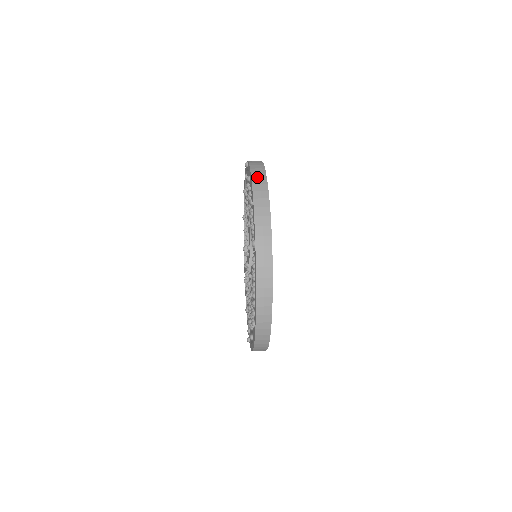
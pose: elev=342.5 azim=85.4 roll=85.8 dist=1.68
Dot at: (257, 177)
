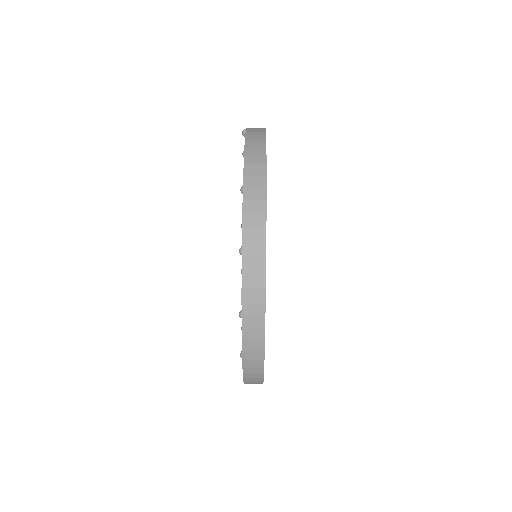
Dot at: (252, 154)
